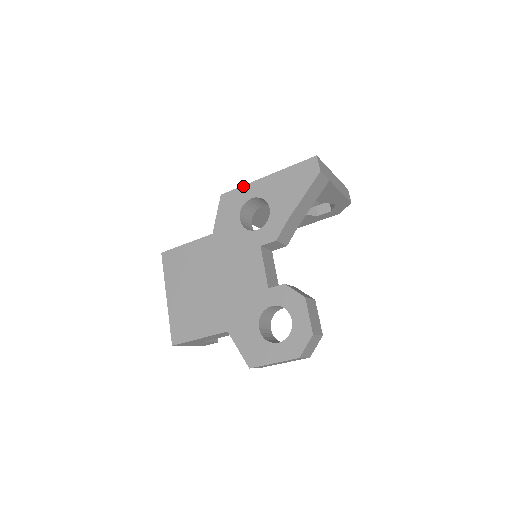
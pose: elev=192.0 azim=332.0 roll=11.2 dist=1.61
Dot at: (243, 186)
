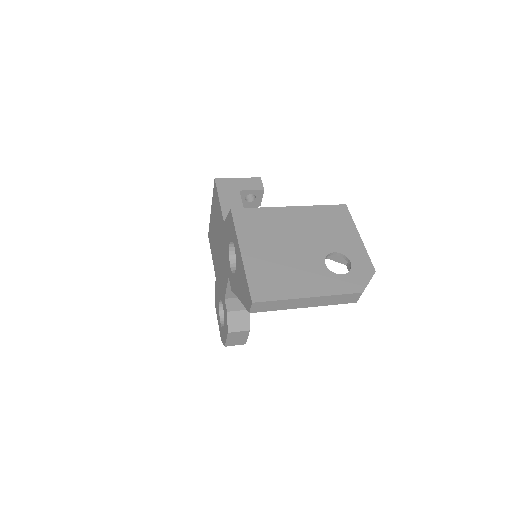
Dot at: (235, 230)
